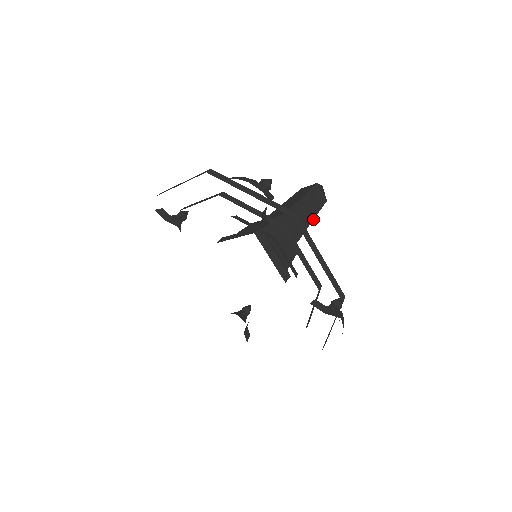
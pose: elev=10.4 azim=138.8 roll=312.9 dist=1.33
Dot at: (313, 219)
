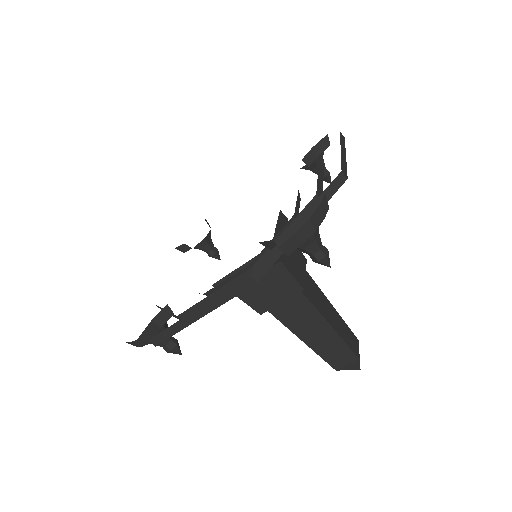
Dot at: (335, 330)
